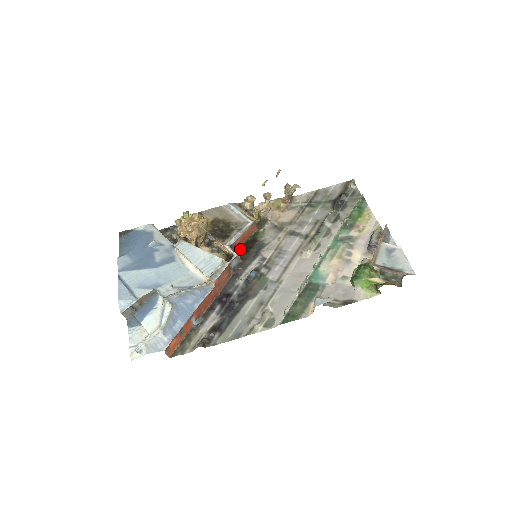
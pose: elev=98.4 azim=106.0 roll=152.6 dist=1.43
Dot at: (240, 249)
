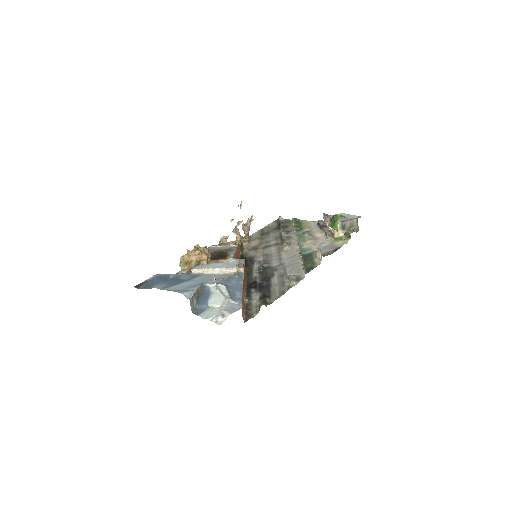
Dot at: occluded
